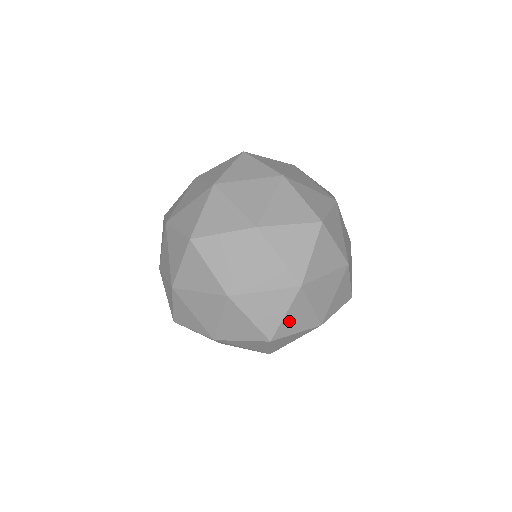
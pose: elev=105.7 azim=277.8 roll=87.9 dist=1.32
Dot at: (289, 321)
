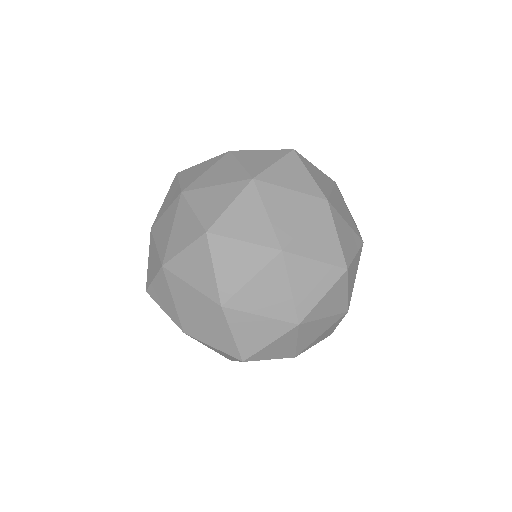
Dot at: occluded
